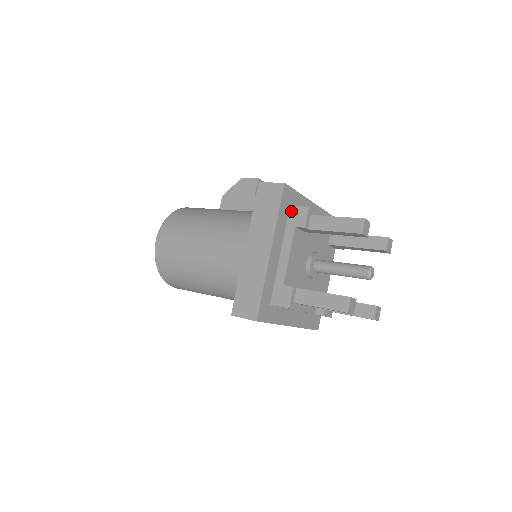
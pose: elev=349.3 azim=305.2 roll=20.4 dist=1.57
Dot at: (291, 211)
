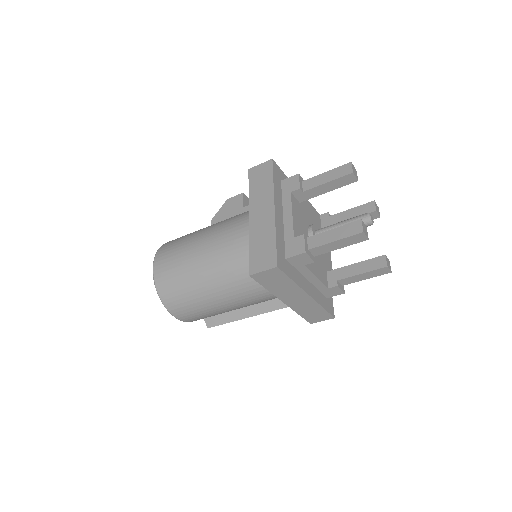
Dot at: (283, 183)
